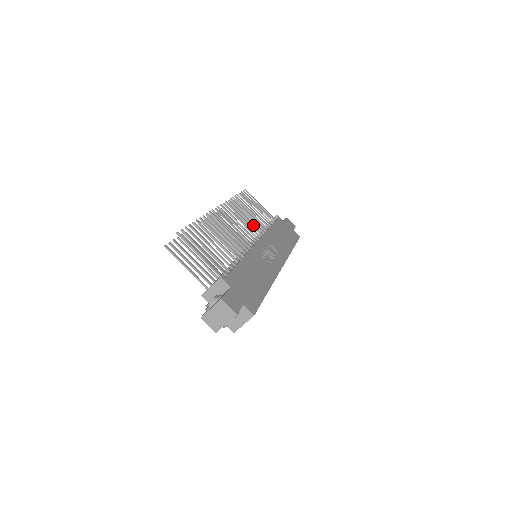
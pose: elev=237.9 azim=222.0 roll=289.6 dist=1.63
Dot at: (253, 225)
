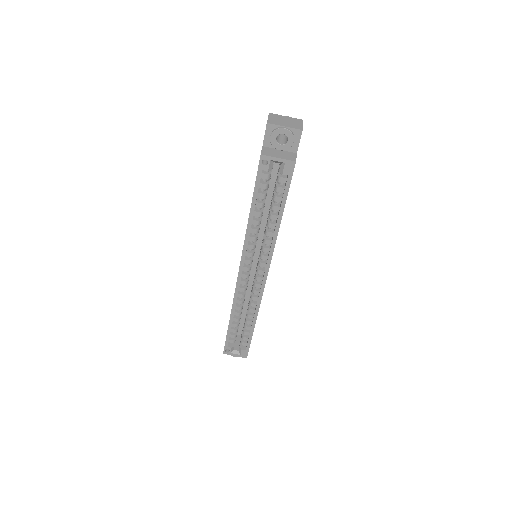
Dot at: occluded
